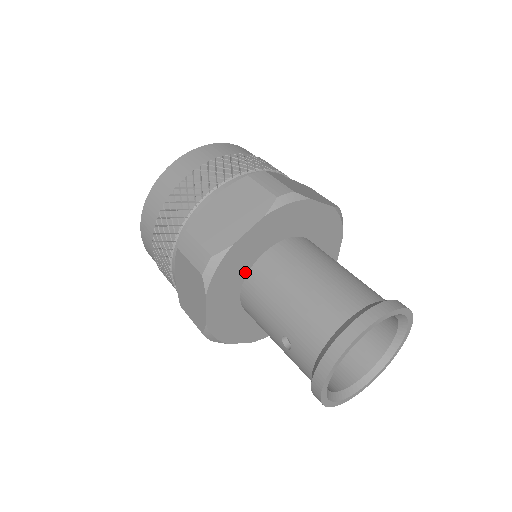
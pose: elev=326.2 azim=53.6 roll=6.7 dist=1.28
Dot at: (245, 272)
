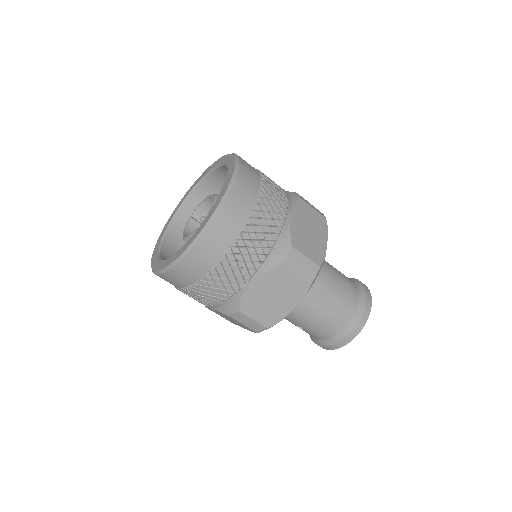
Dot at: occluded
